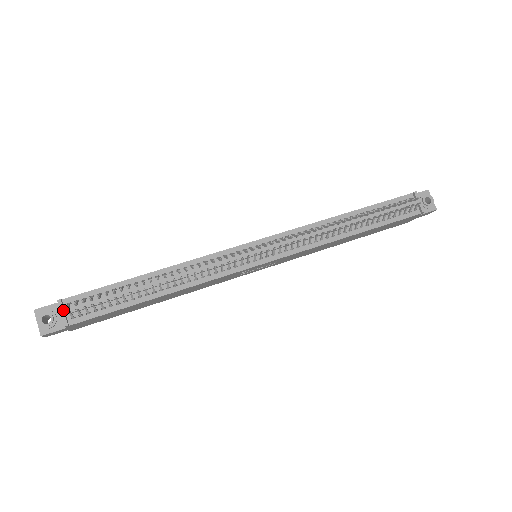
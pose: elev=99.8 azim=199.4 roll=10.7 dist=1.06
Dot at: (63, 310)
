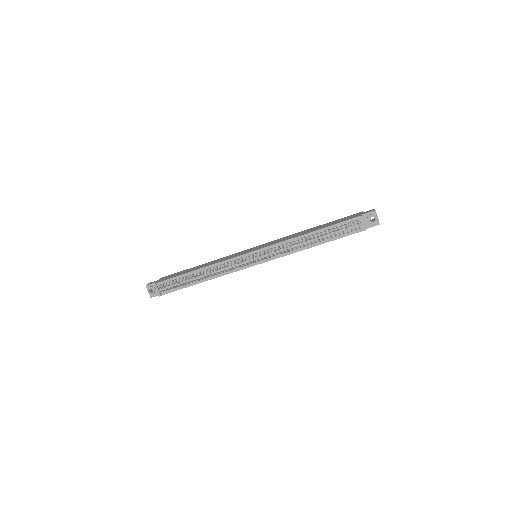
Dot at: (157, 289)
